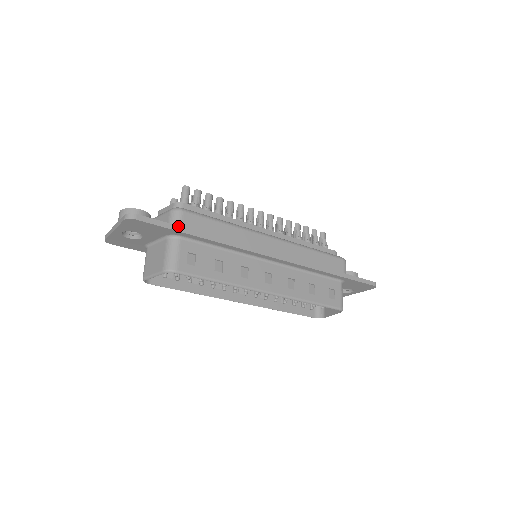
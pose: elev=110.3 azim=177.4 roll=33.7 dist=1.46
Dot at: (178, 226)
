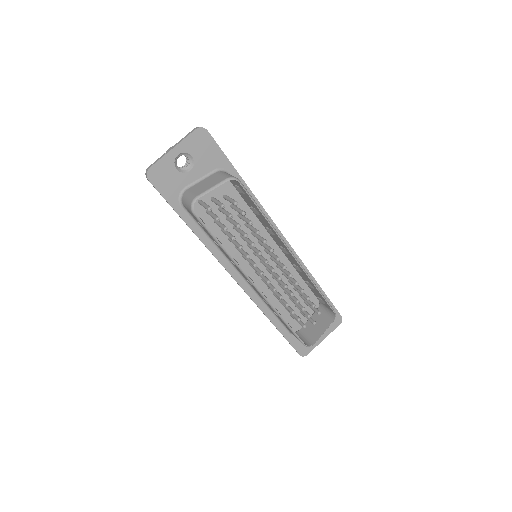
Dot at: (229, 161)
